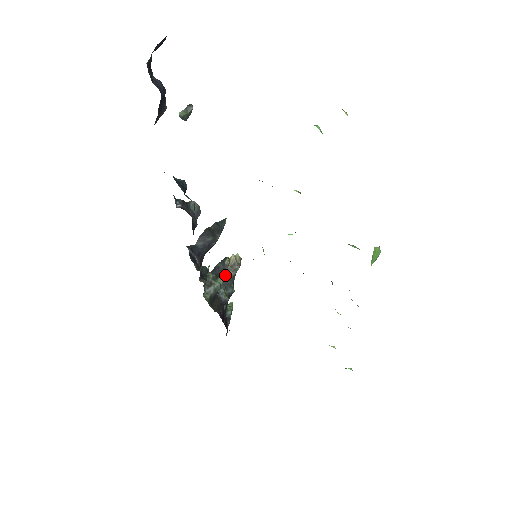
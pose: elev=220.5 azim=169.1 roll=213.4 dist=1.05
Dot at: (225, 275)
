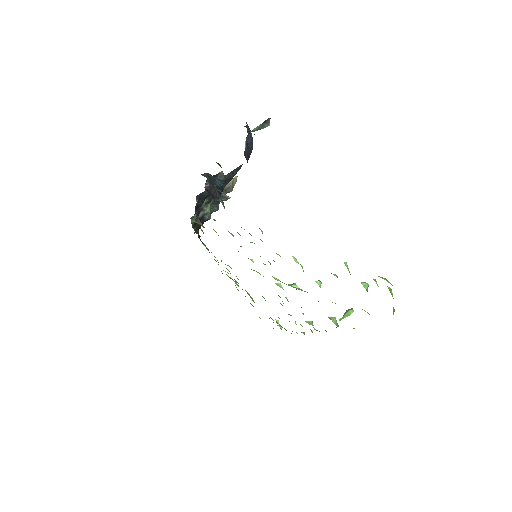
Dot at: (217, 199)
